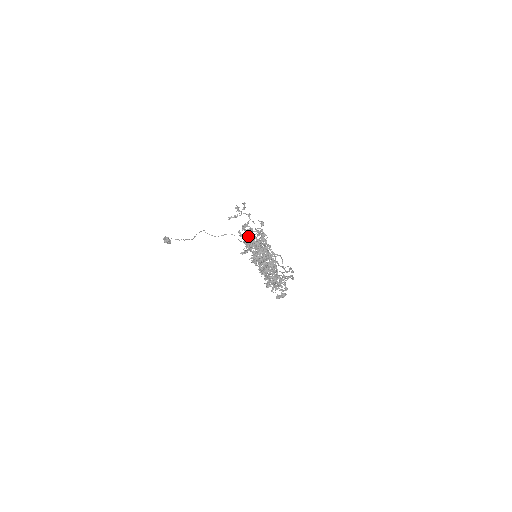
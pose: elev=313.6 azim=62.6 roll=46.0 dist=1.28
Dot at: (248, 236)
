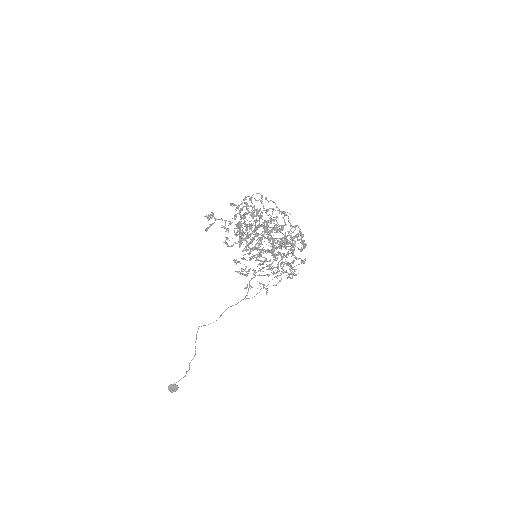
Dot at: (234, 232)
